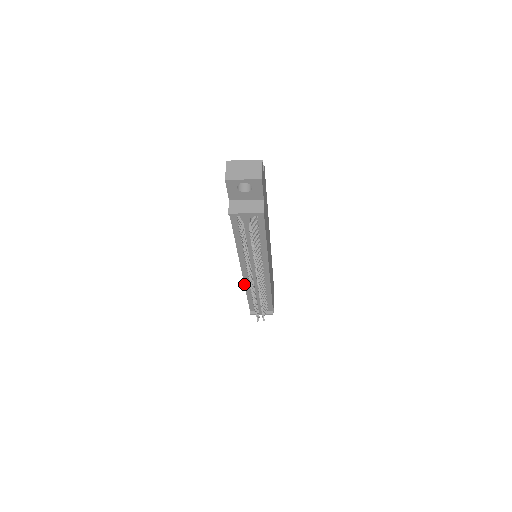
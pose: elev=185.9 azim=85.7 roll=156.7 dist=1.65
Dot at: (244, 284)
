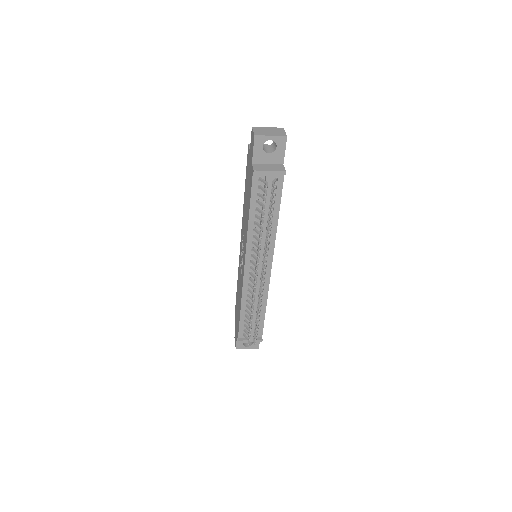
Dot at: (242, 289)
